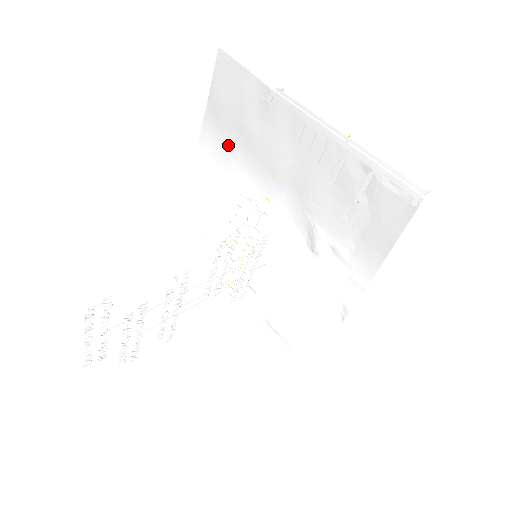
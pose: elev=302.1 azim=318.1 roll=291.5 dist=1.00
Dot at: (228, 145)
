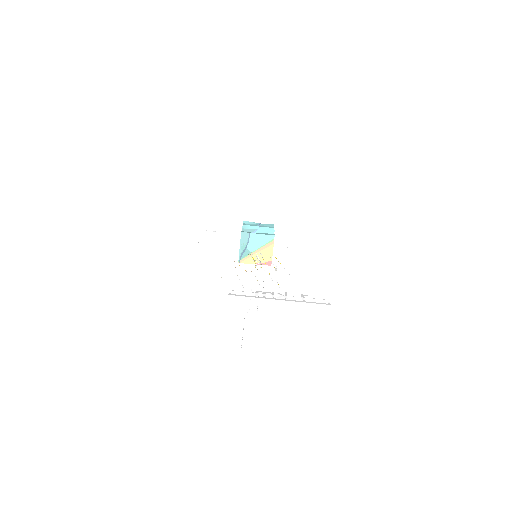
Dot at: occluded
